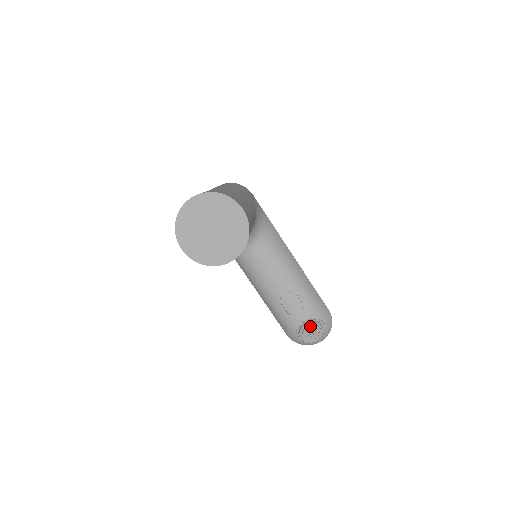
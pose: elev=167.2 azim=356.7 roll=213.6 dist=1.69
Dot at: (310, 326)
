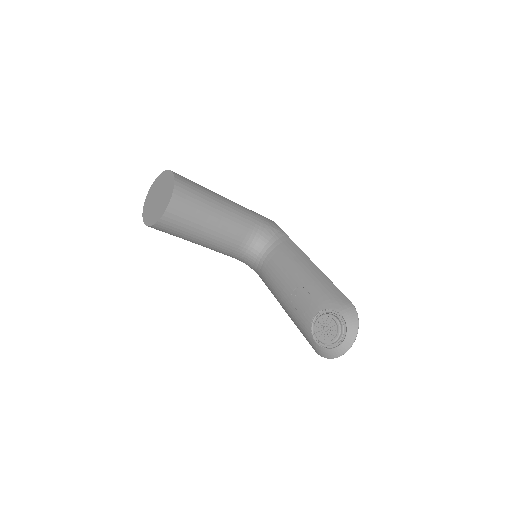
Dot at: (320, 319)
